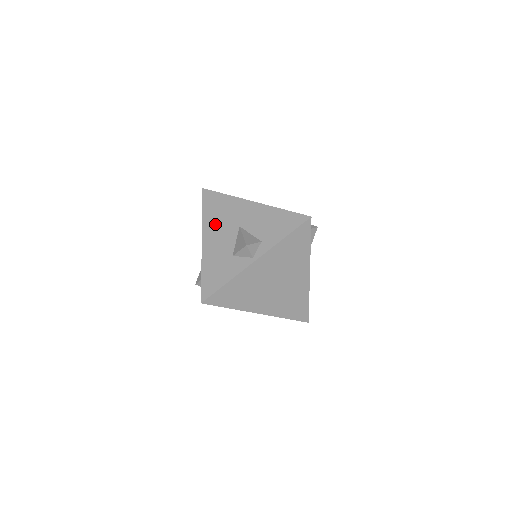
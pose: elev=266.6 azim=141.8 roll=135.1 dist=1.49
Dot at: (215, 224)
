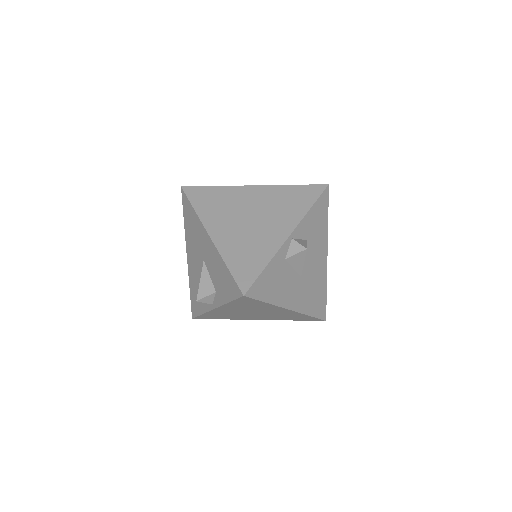
Dot at: (191, 243)
